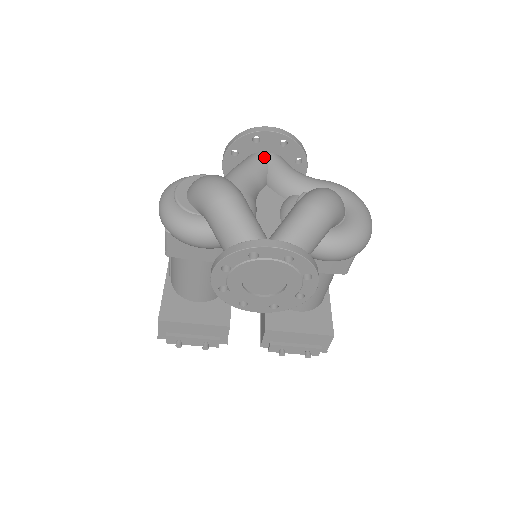
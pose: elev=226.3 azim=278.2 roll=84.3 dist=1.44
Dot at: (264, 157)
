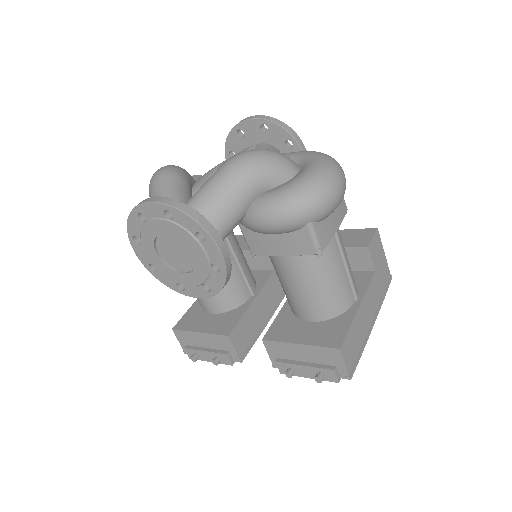
Dot at: (250, 149)
